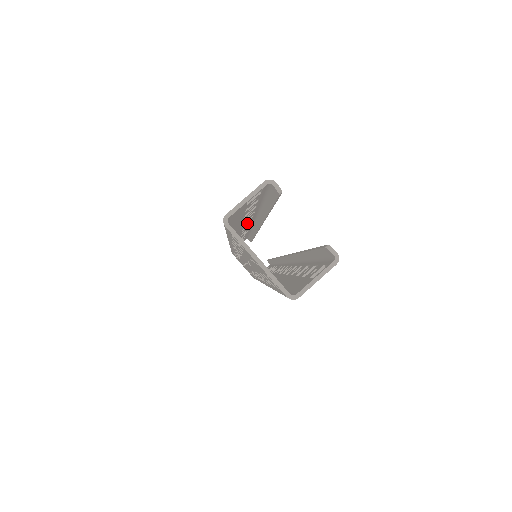
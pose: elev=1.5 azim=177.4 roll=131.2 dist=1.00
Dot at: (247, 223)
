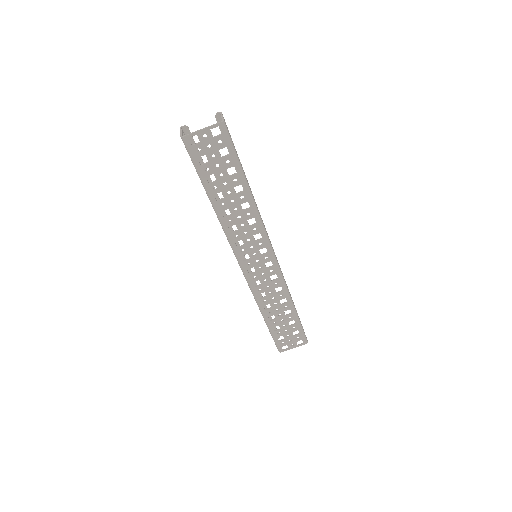
Dot at: occluded
